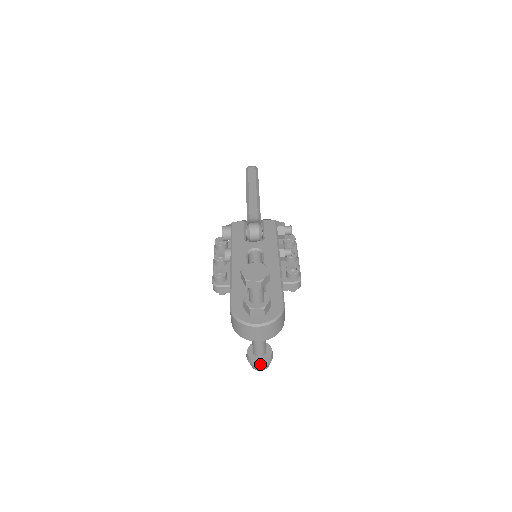
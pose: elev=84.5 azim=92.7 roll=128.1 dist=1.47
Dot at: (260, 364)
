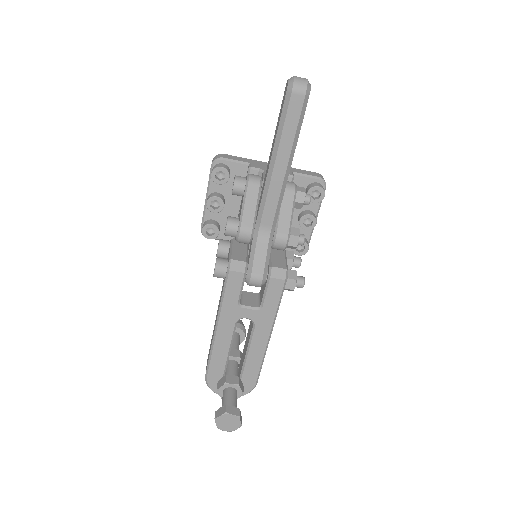
Dot at: occluded
